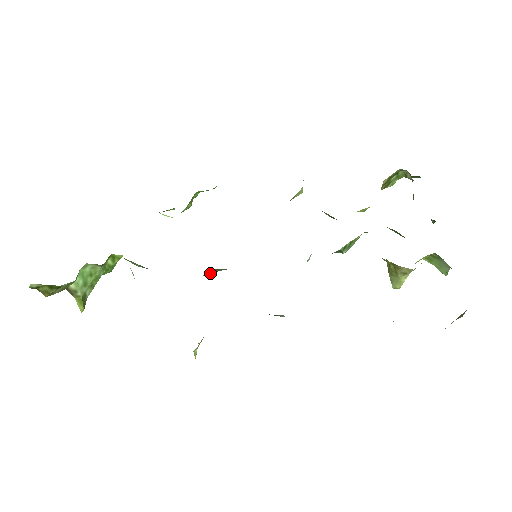
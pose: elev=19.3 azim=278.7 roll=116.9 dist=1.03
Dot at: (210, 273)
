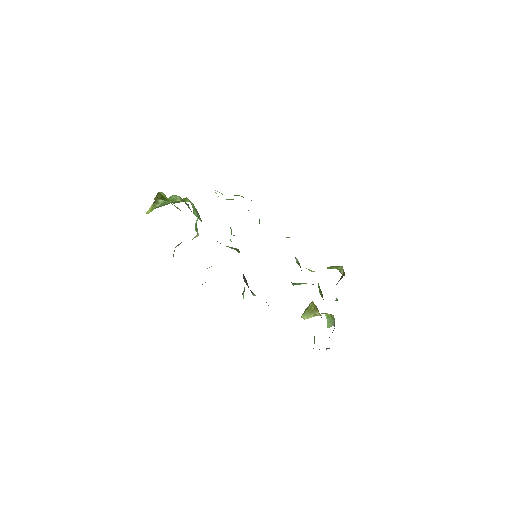
Dot at: (229, 247)
